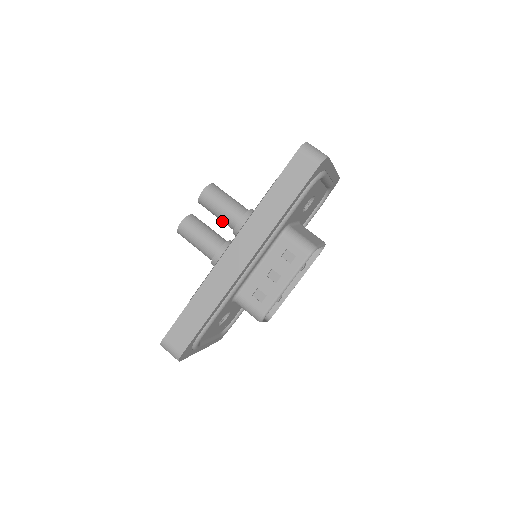
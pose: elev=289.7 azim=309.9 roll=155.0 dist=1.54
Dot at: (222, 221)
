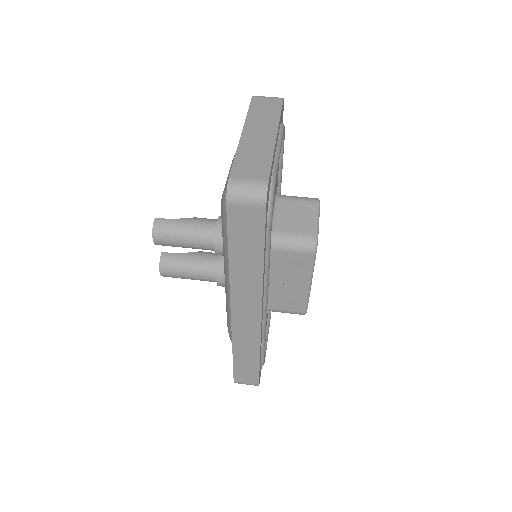
Dot at: occluded
